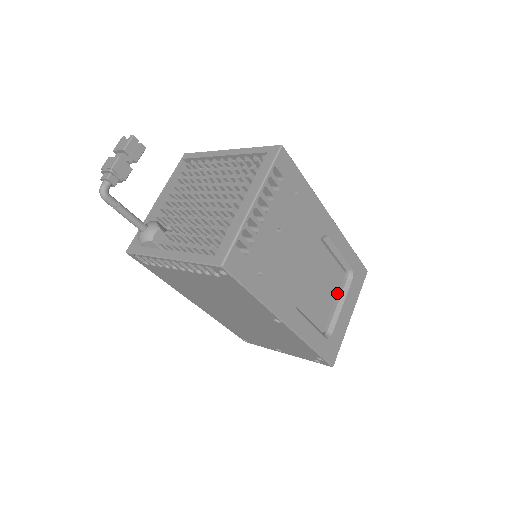
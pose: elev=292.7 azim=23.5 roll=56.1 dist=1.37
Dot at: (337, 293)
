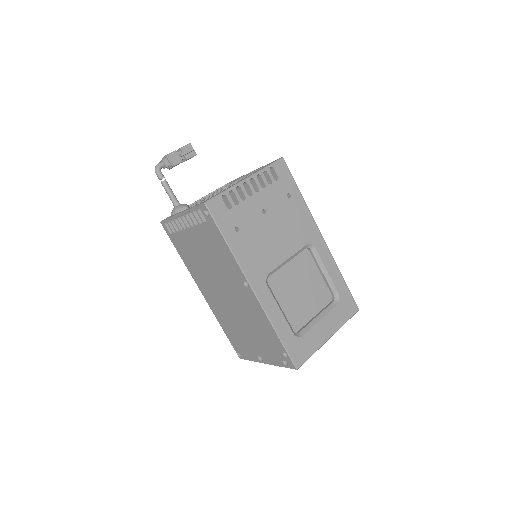
Dot at: (320, 309)
